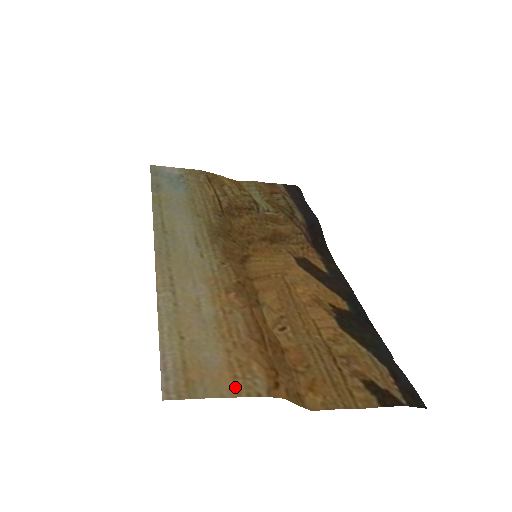
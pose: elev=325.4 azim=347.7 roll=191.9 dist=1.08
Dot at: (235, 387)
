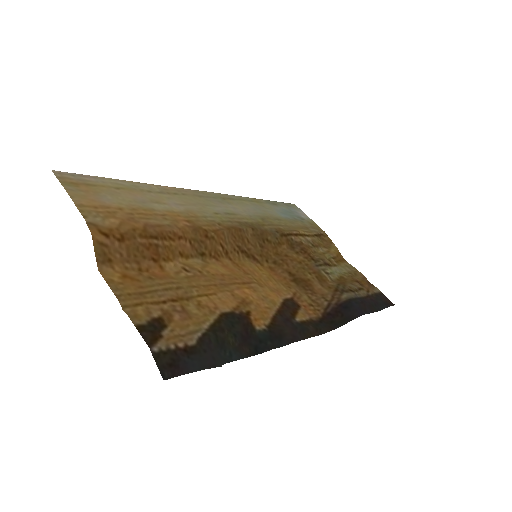
Dot at: (85, 205)
